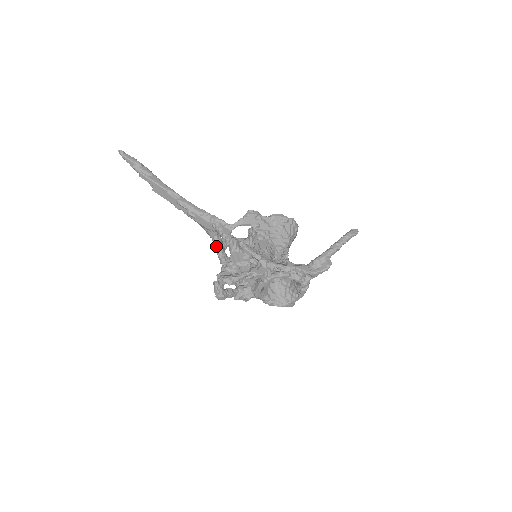
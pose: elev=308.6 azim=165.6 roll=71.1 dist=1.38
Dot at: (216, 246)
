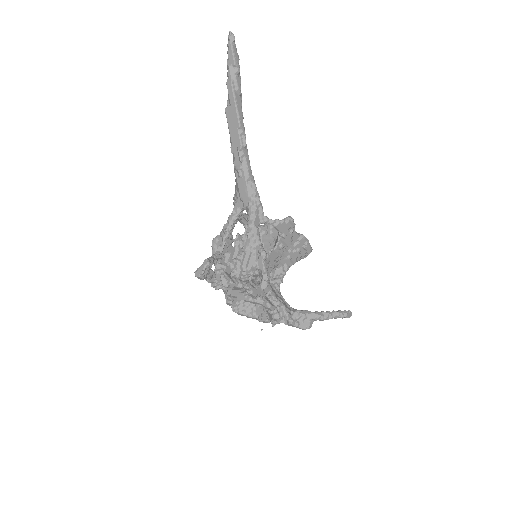
Dot at: (232, 218)
